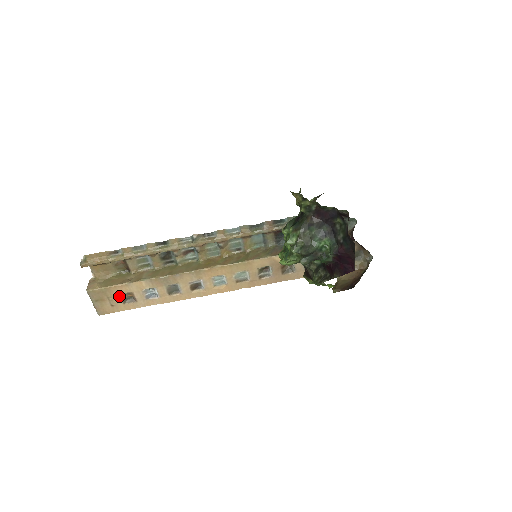
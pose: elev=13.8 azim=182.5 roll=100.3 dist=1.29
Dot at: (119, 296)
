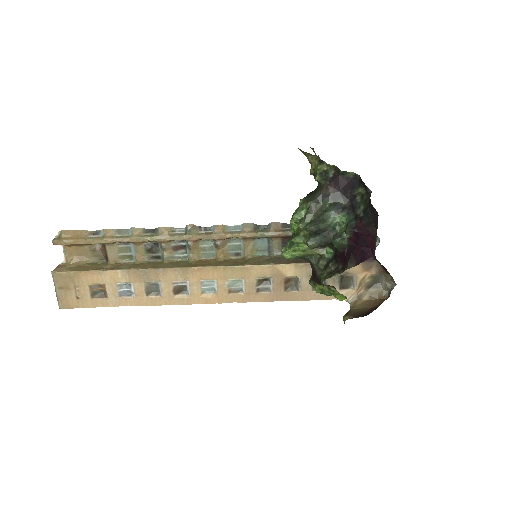
Dot at: (88, 286)
